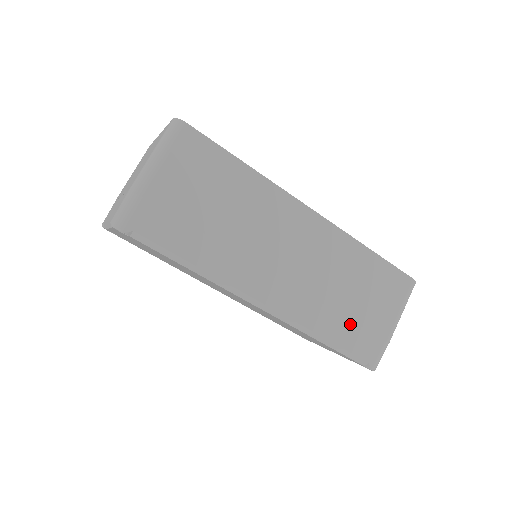
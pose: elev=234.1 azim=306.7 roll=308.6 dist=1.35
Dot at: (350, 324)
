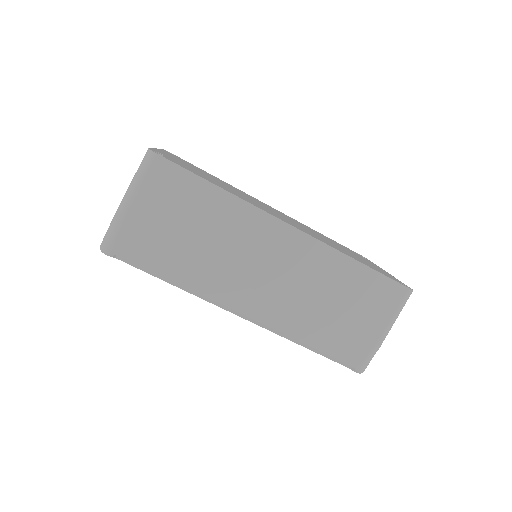
Dot at: (333, 332)
